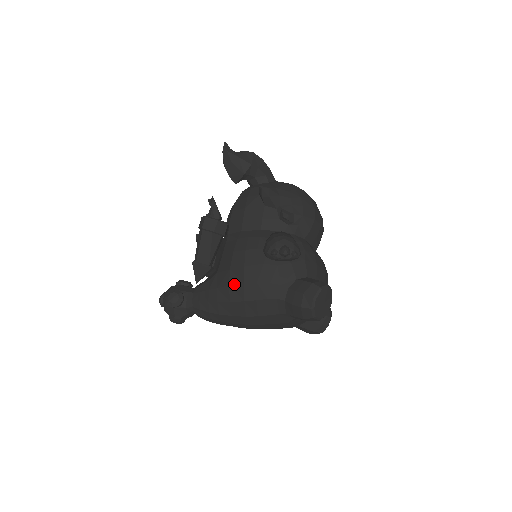
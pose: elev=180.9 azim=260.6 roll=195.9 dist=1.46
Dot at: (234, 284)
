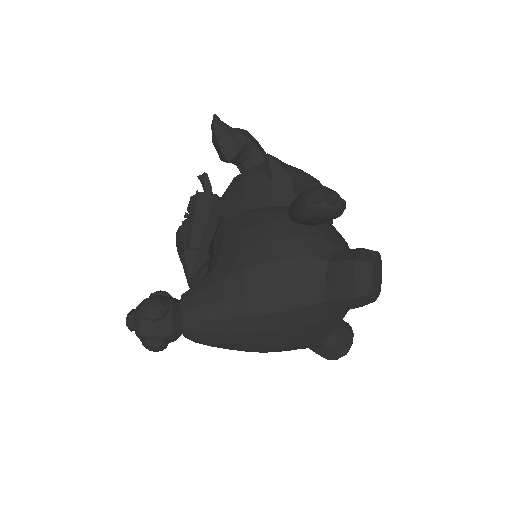
Dot at: (251, 266)
